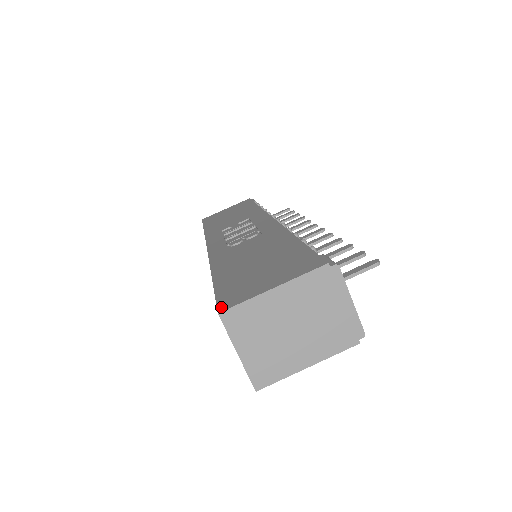
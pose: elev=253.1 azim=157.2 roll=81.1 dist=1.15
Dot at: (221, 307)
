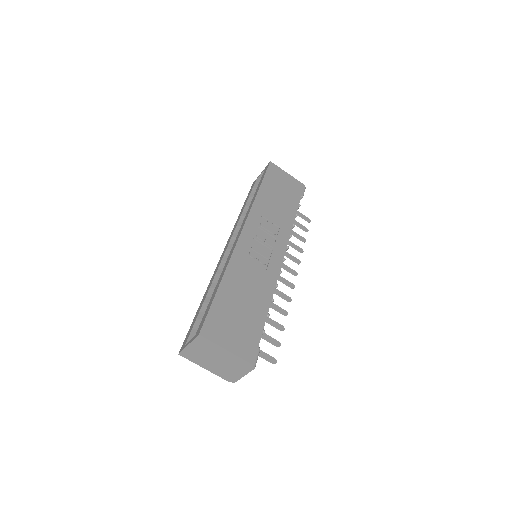
Dot at: (203, 331)
